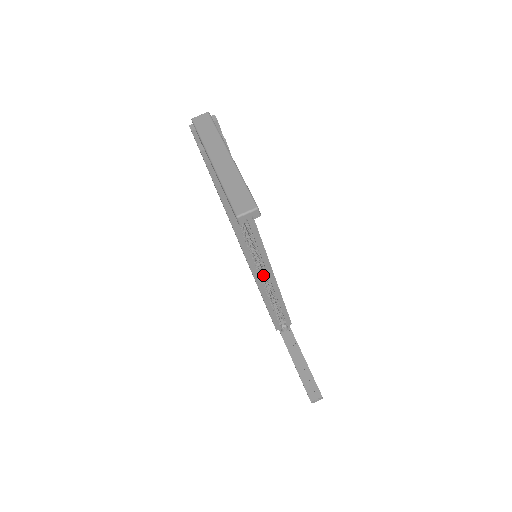
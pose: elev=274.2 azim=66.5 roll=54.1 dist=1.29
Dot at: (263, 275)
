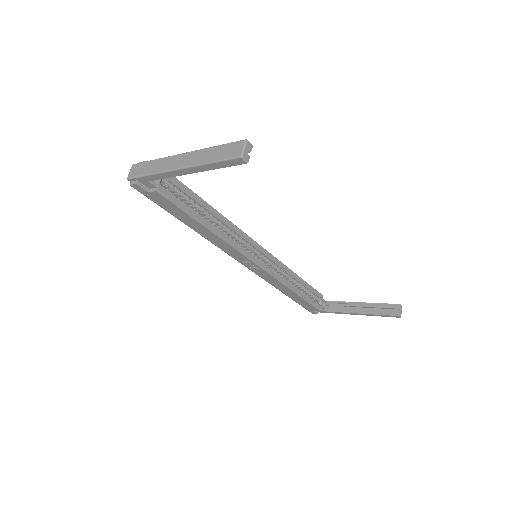
Dot at: occluded
